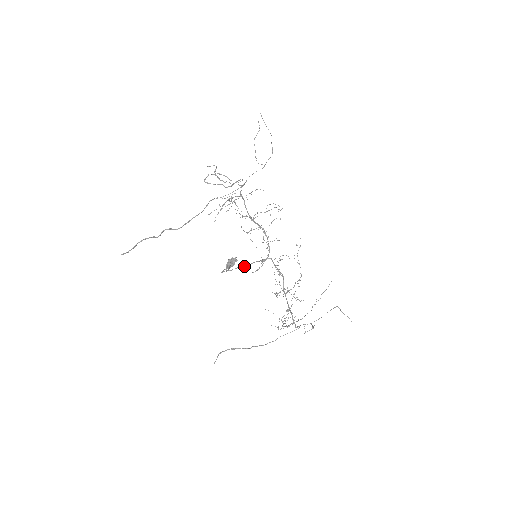
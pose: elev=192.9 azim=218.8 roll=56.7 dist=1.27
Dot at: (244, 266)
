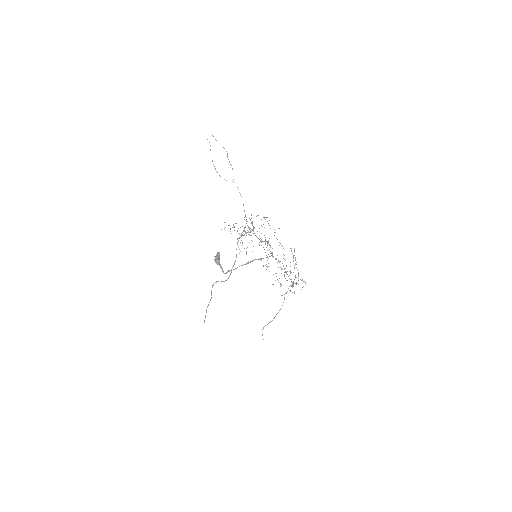
Dot at: (246, 264)
